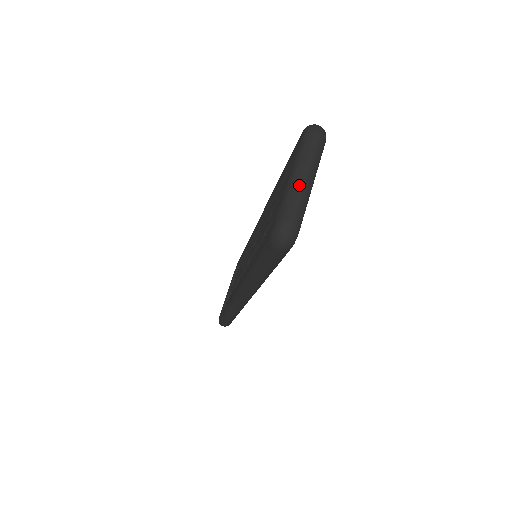
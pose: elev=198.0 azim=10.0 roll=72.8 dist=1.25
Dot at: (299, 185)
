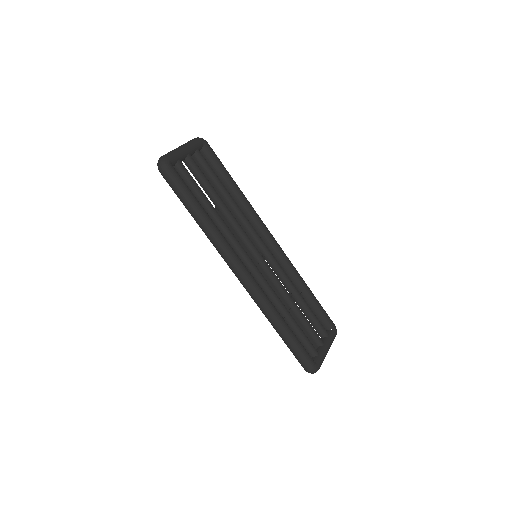
Dot at: occluded
